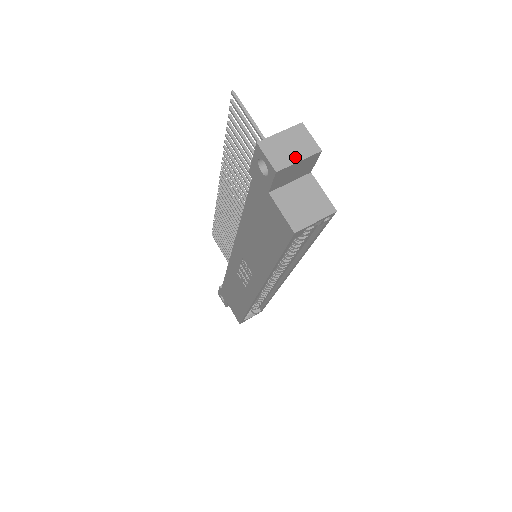
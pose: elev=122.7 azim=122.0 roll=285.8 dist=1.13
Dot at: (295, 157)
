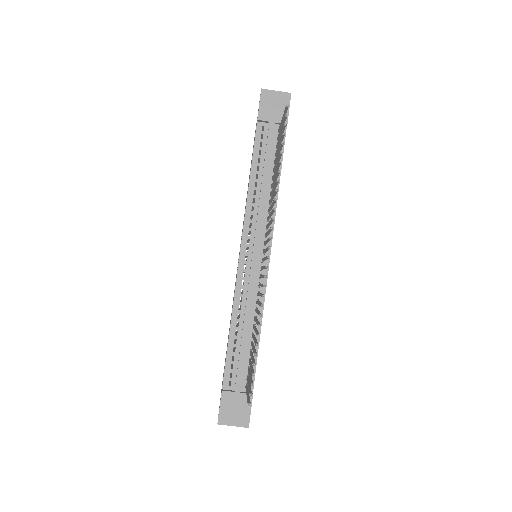
Dot at: occluded
